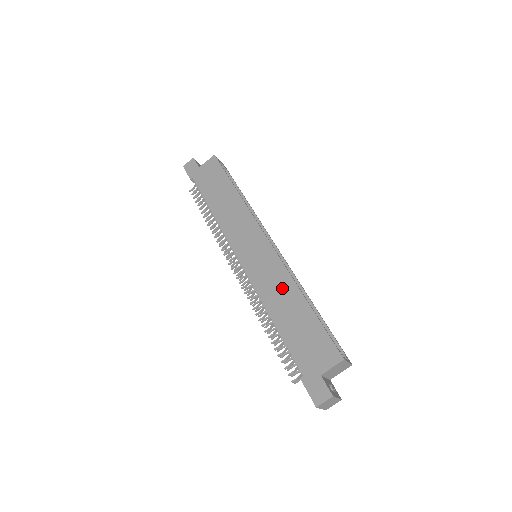
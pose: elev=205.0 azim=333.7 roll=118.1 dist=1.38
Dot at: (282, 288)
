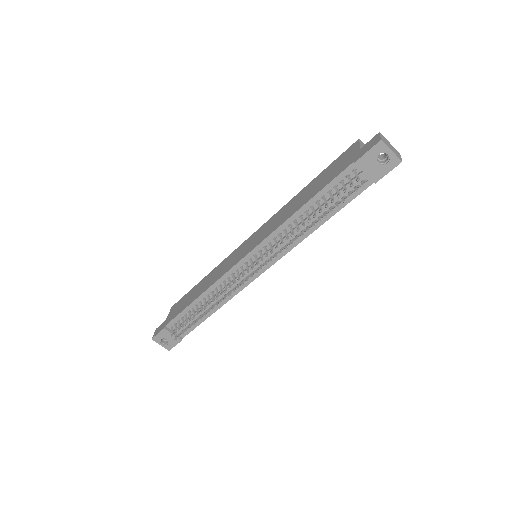
Dot at: (286, 209)
